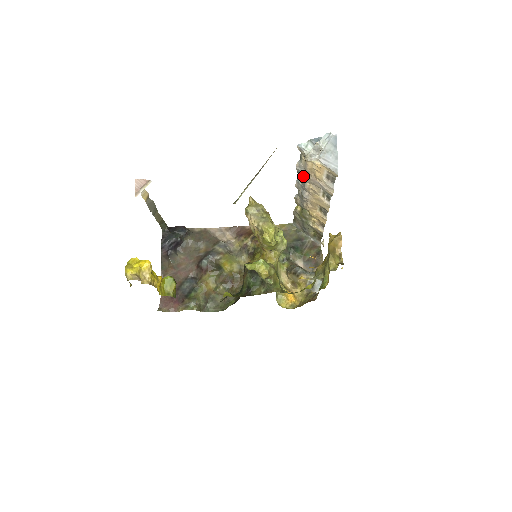
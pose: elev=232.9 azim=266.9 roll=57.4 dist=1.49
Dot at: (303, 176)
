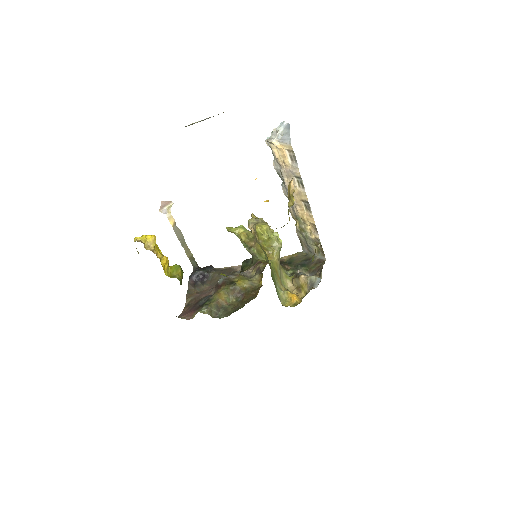
Dot at: (281, 174)
